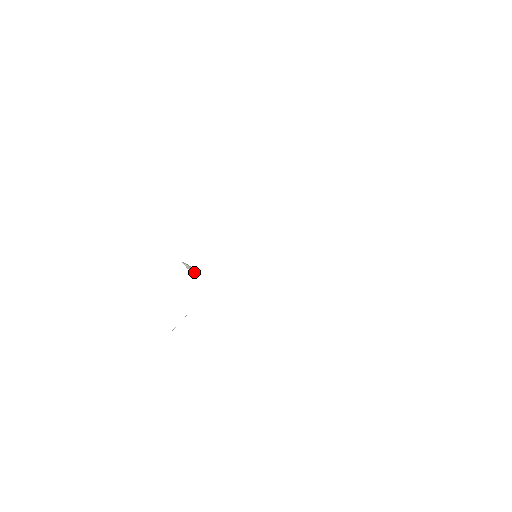
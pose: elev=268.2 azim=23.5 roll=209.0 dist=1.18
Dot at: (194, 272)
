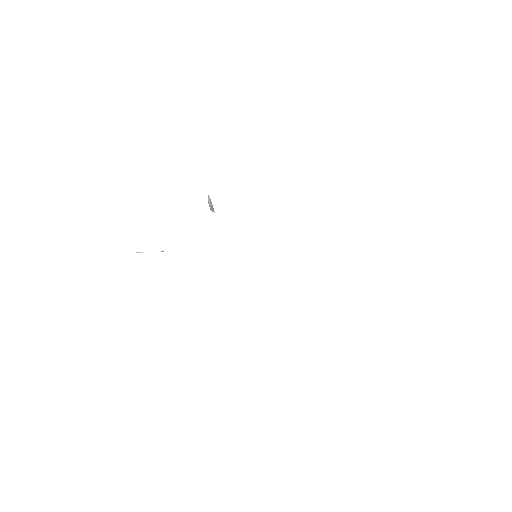
Dot at: (211, 209)
